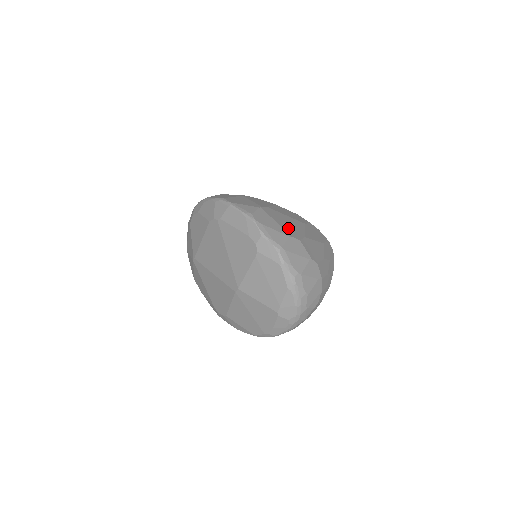
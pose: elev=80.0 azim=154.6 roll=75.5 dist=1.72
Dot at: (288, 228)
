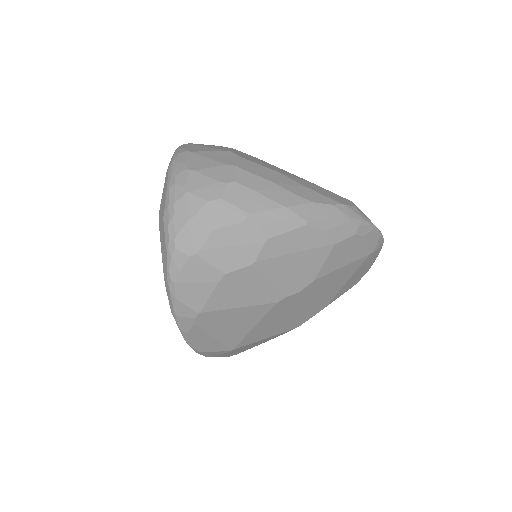
Dot at: occluded
